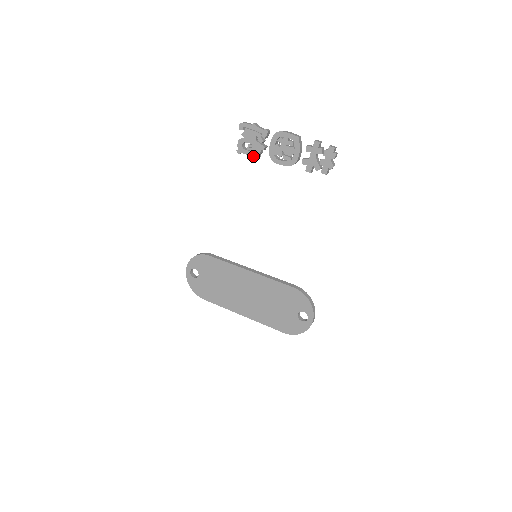
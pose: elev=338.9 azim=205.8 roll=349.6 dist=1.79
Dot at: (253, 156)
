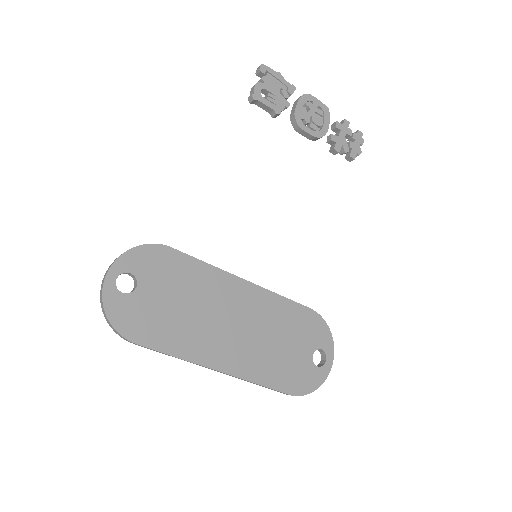
Dot at: (274, 110)
